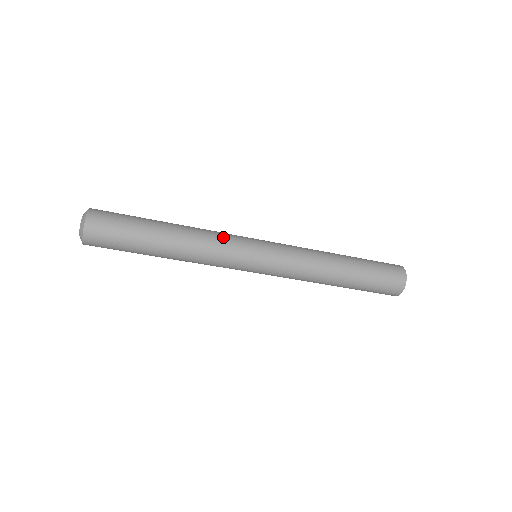
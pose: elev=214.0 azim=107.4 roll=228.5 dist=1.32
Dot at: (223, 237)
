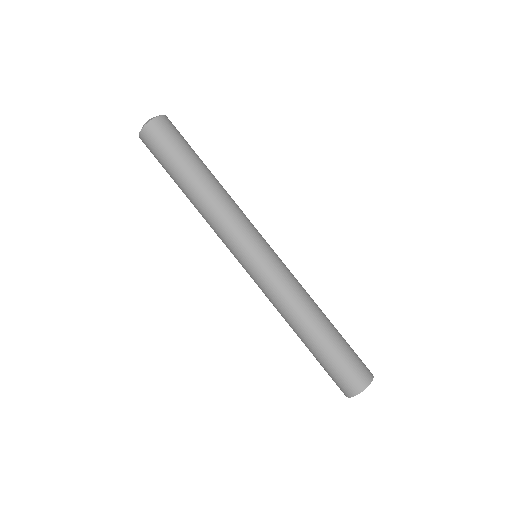
Dot at: occluded
